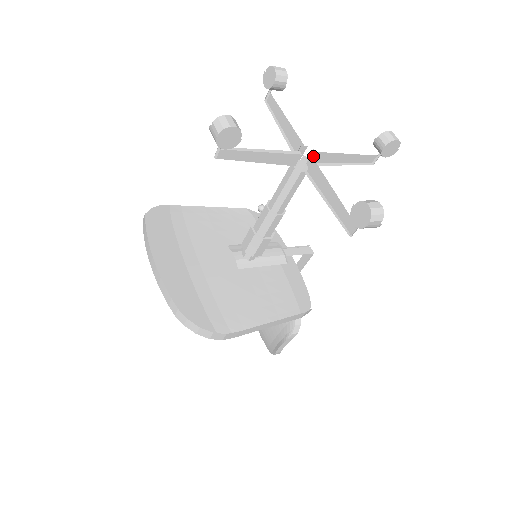
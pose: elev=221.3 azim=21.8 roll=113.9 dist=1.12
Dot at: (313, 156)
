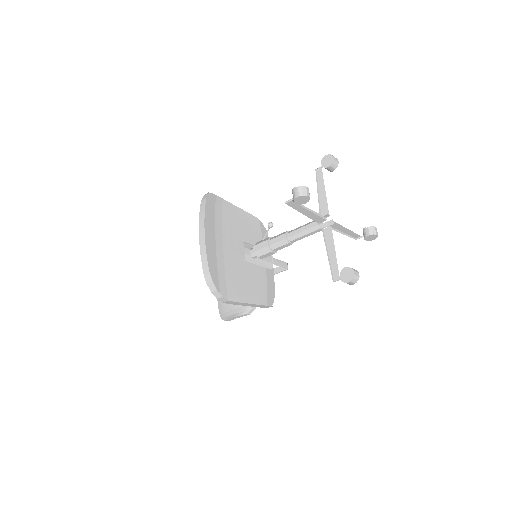
Dot at: (331, 223)
